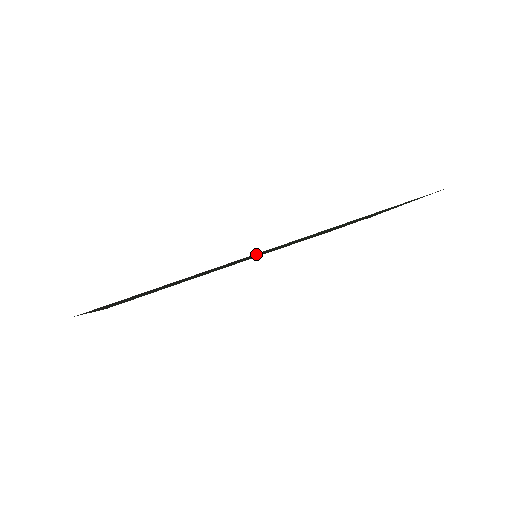
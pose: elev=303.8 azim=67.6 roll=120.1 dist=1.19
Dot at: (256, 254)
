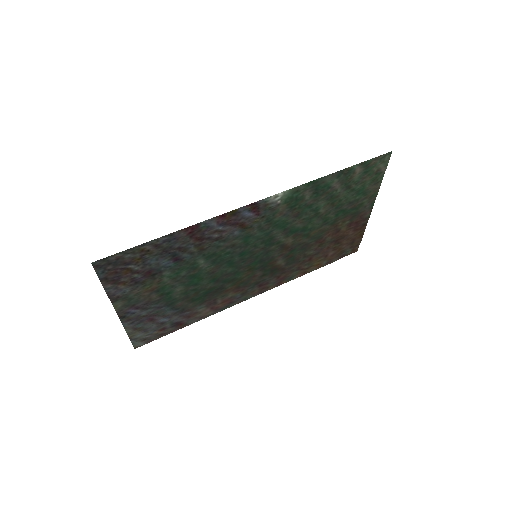
Dot at: (244, 222)
